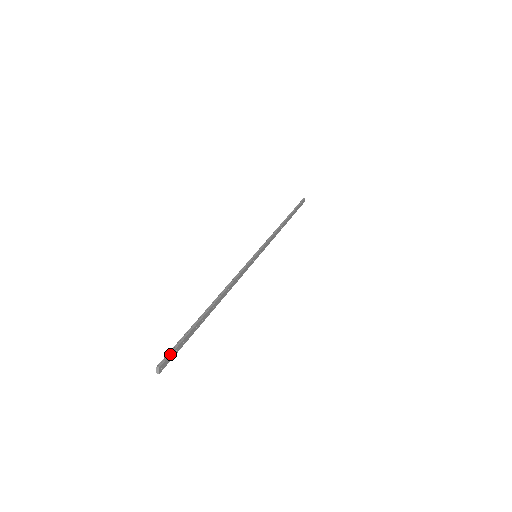
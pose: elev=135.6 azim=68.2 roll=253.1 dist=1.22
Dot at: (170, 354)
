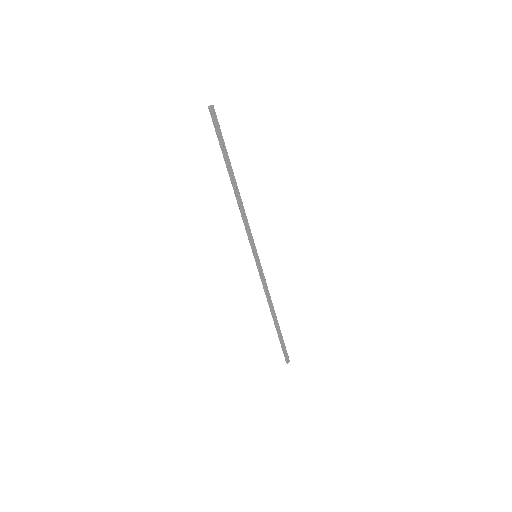
Dot at: (217, 119)
